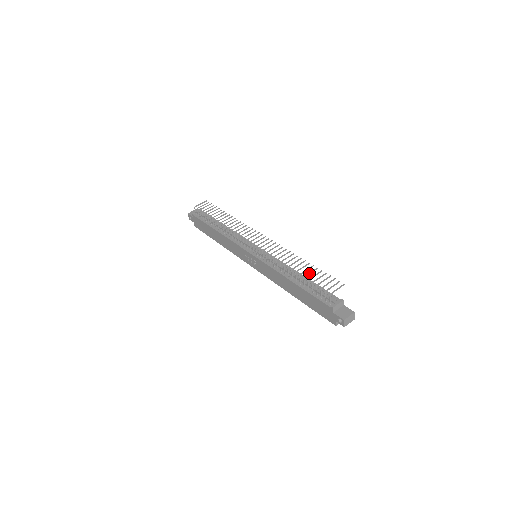
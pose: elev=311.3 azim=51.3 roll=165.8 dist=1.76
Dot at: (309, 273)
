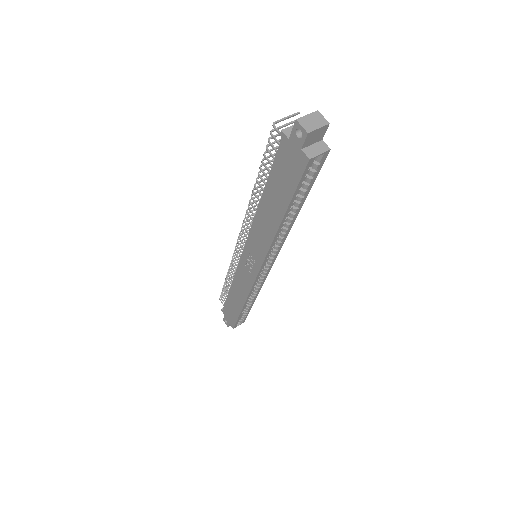
Dot at: occluded
